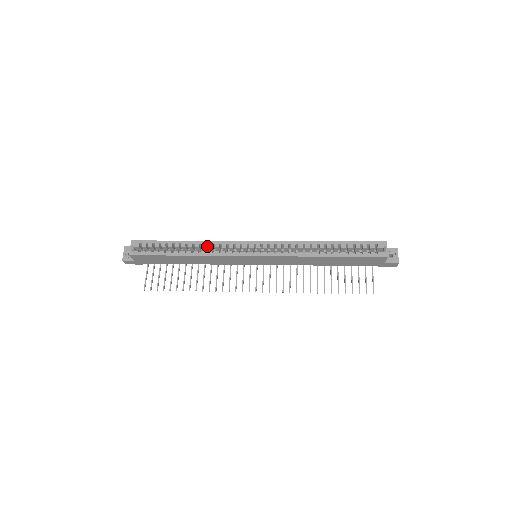
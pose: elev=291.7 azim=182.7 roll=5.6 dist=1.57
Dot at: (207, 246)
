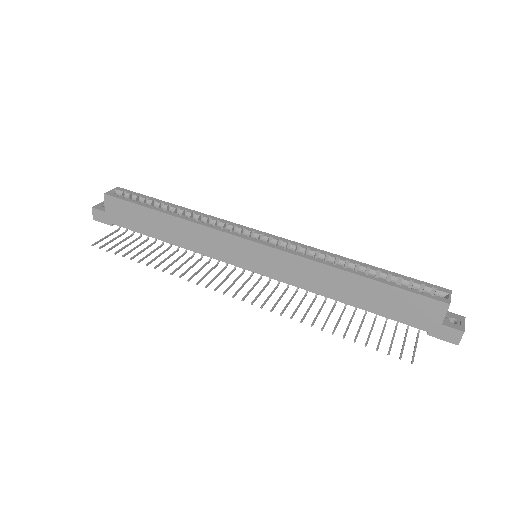
Dot at: occluded
